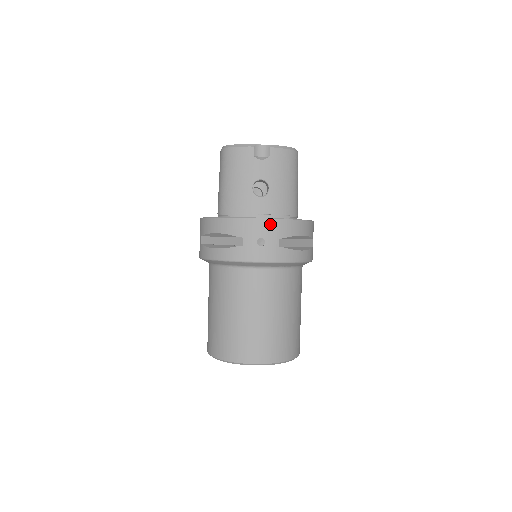
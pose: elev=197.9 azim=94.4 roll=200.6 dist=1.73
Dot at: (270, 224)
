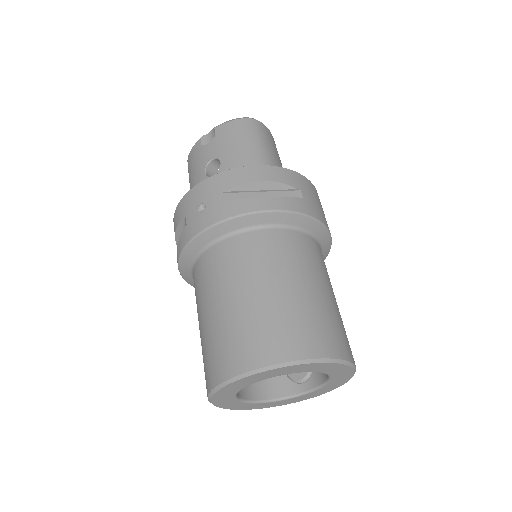
Dot at: (208, 184)
